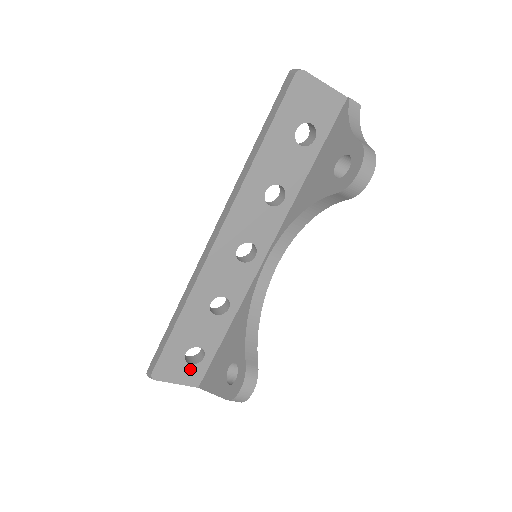
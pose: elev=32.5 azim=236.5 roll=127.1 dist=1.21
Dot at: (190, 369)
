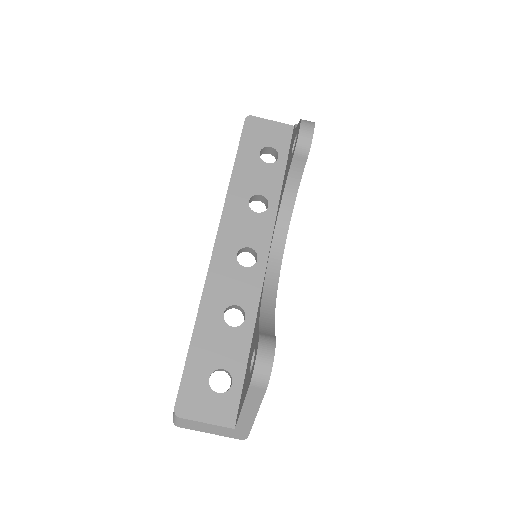
Dot at: (219, 400)
